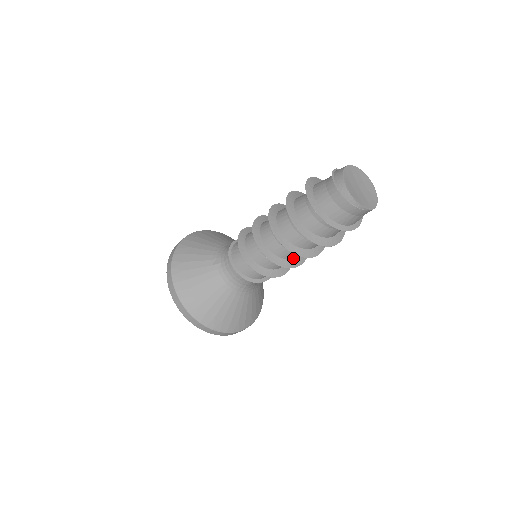
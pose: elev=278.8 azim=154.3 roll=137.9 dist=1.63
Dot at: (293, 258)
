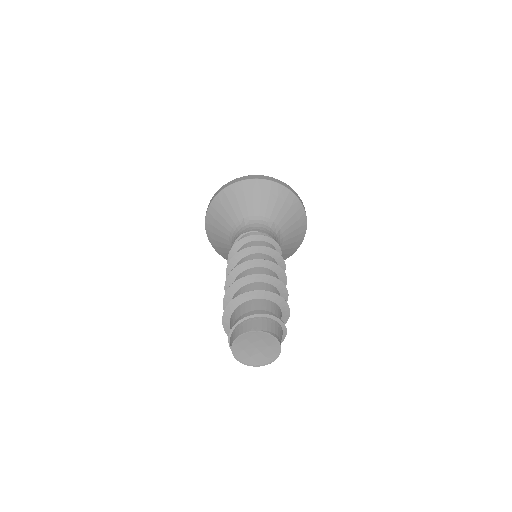
Dot at: occluded
